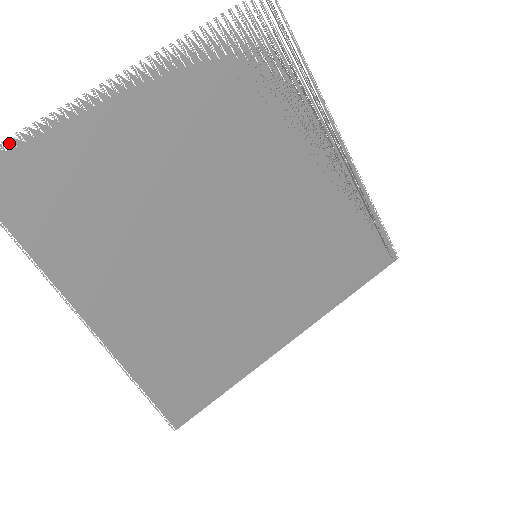
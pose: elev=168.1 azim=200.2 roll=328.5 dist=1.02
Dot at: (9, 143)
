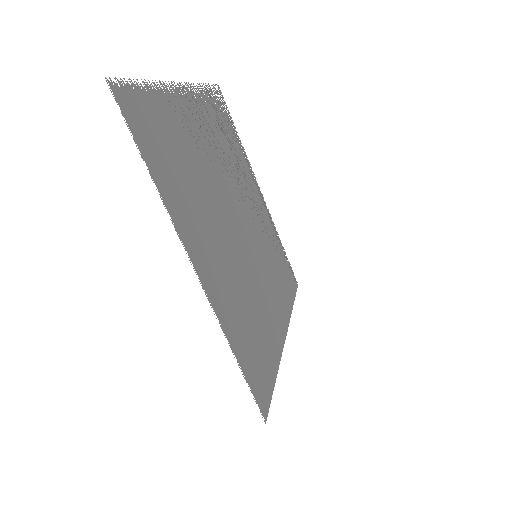
Dot at: (137, 84)
